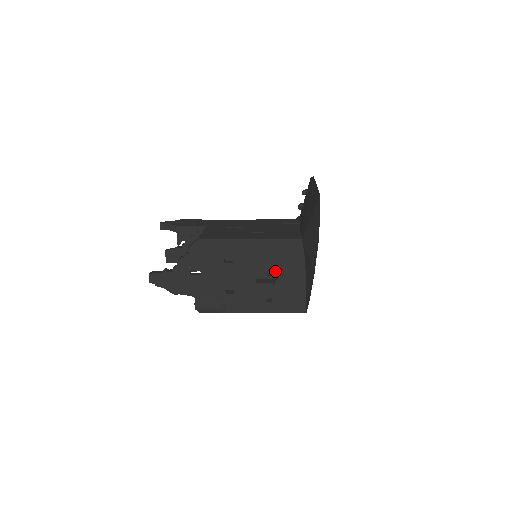
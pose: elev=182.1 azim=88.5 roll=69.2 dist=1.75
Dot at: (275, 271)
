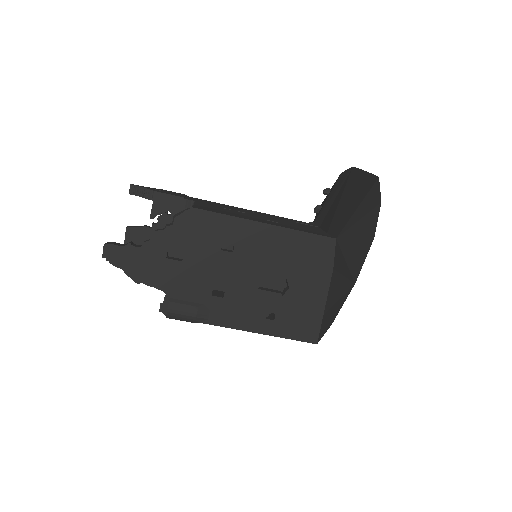
Dot at: (289, 276)
